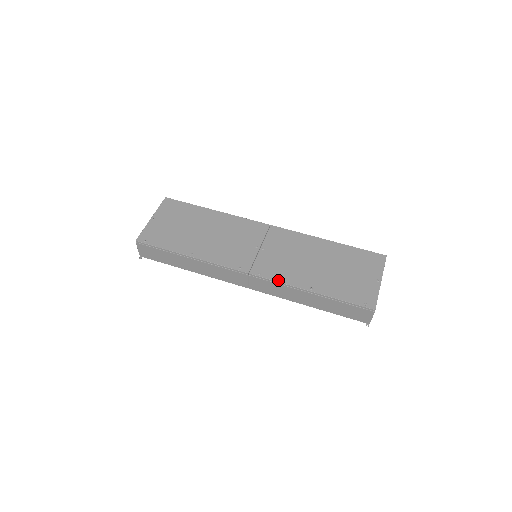
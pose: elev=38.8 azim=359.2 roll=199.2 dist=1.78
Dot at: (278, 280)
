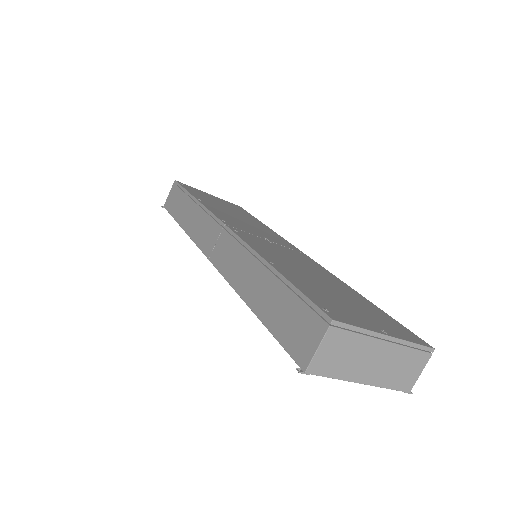
Dot at: (246, 241)
